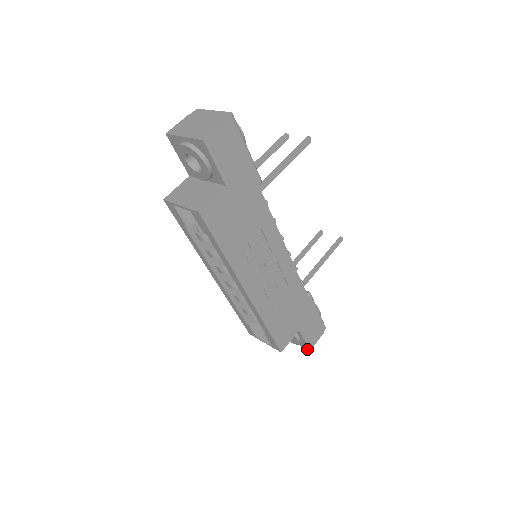
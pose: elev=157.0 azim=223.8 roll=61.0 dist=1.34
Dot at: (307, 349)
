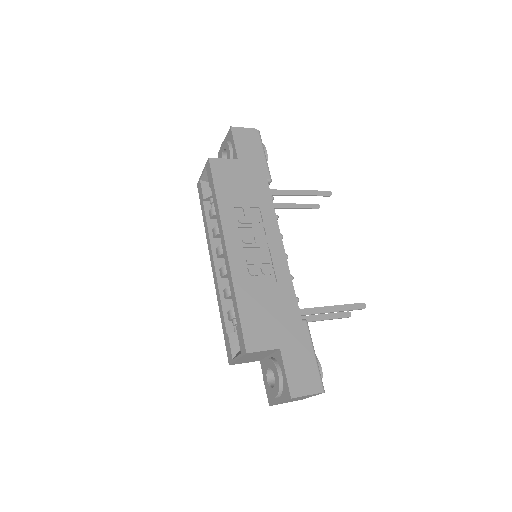
Dot at: (289, 397)
